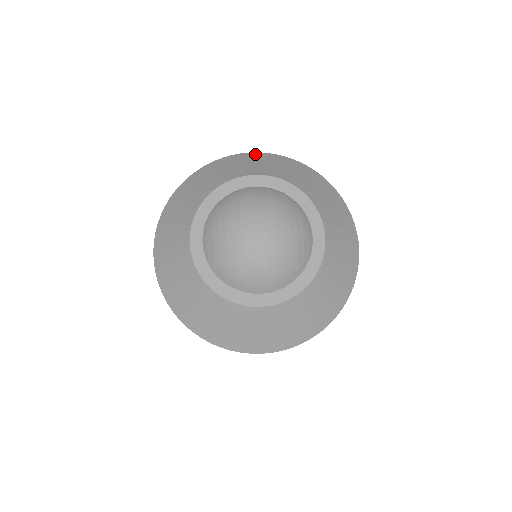
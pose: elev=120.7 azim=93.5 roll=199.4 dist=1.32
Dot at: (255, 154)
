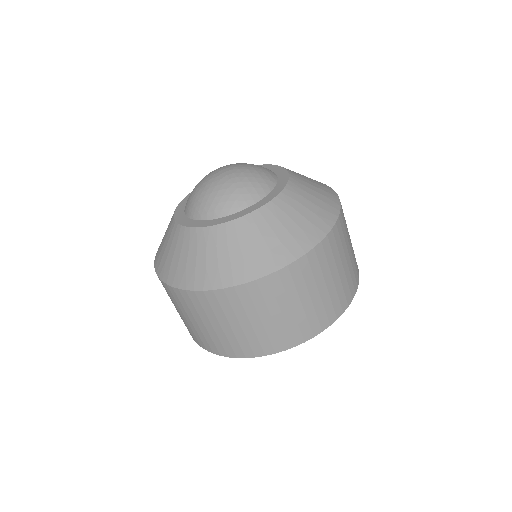
Dot at: occluded
